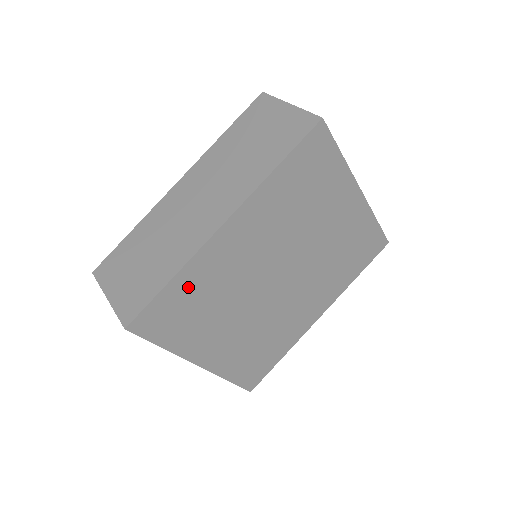
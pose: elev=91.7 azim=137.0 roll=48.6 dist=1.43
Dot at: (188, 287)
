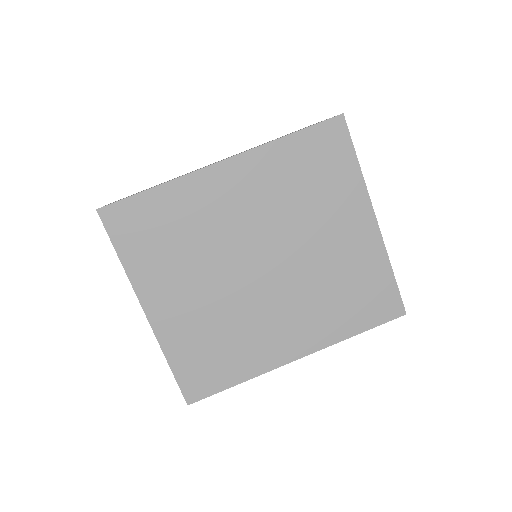
Dot at: (167, 206)
